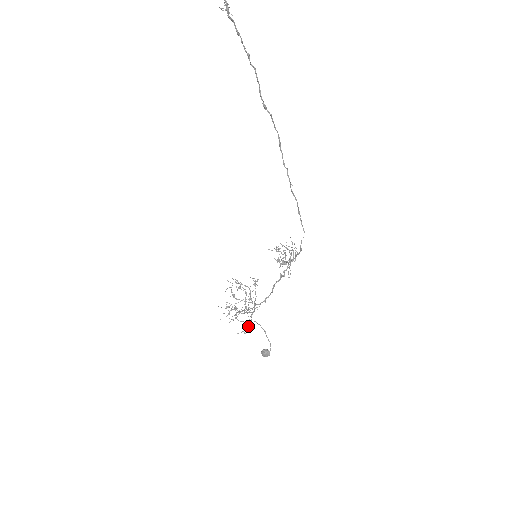
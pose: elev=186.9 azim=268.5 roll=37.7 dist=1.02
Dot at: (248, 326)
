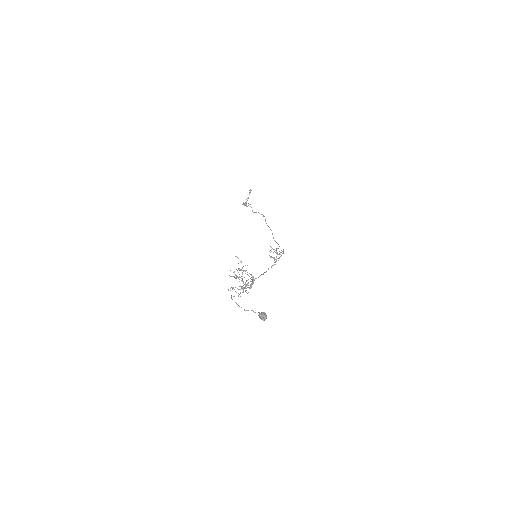
Dot at: (252, 283)
